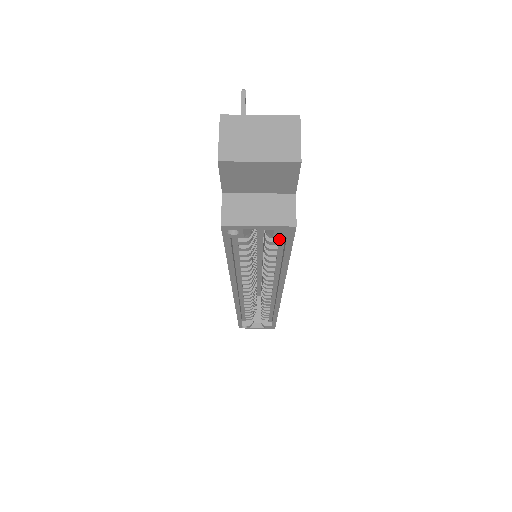
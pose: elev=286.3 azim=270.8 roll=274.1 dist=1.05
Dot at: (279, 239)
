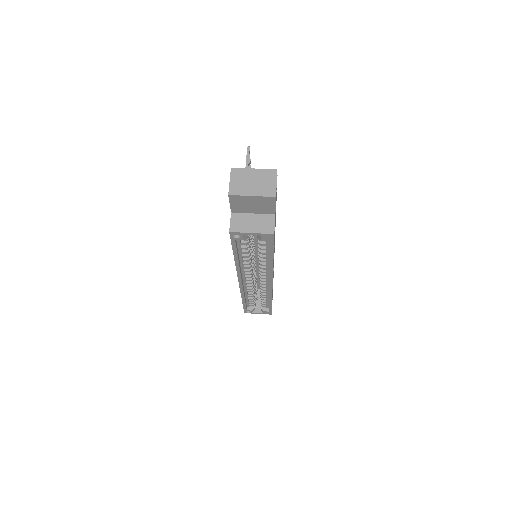
Dot at: (266, 242)
